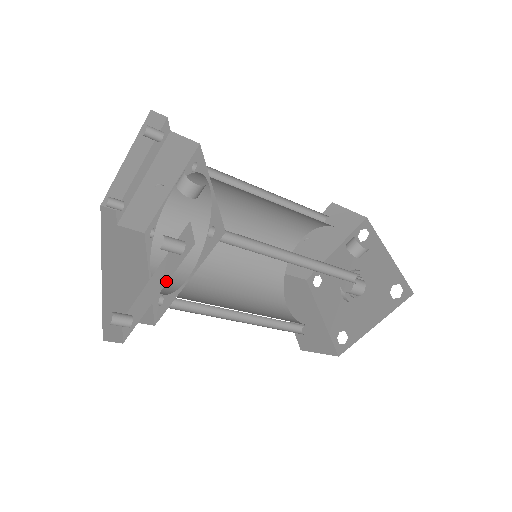
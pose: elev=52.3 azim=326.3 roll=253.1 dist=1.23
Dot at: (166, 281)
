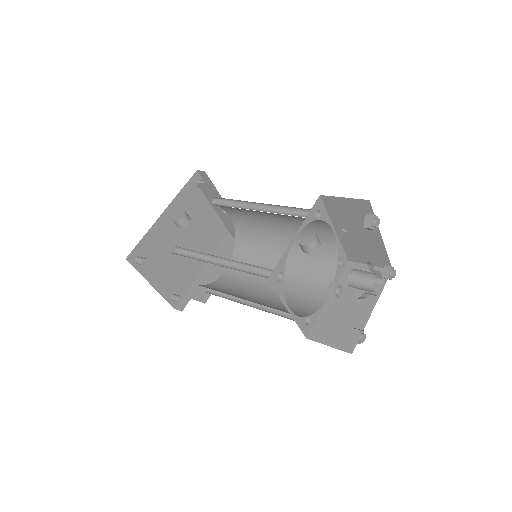
Dot at: occluded
